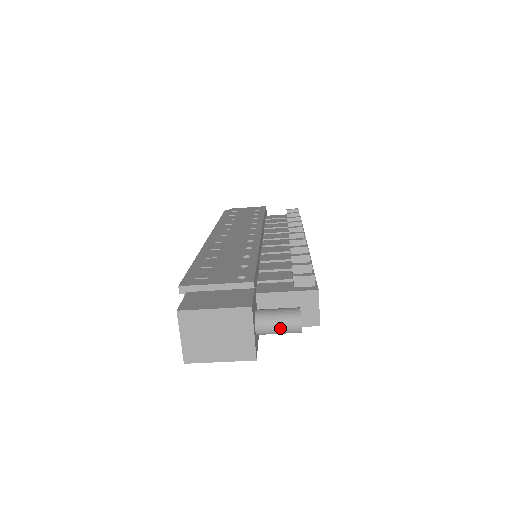
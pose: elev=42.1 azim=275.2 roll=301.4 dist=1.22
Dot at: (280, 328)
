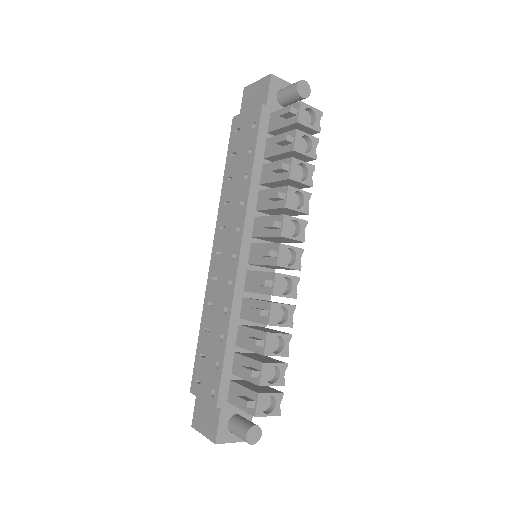
Dot at: occluded
